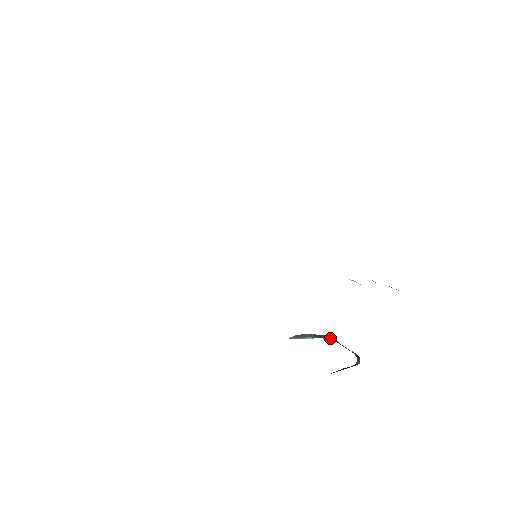
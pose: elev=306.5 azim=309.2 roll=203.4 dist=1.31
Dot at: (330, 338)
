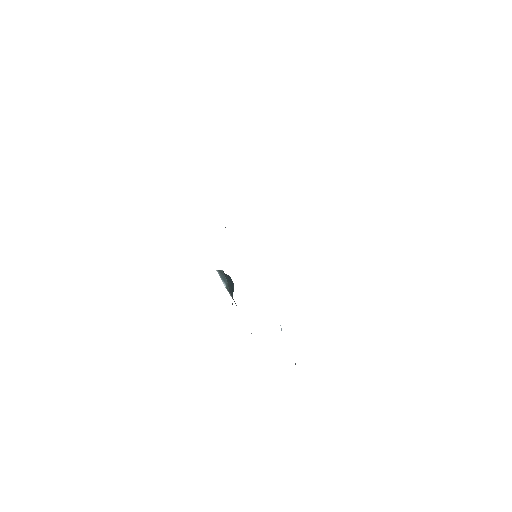
Dot at: (233, 290)
